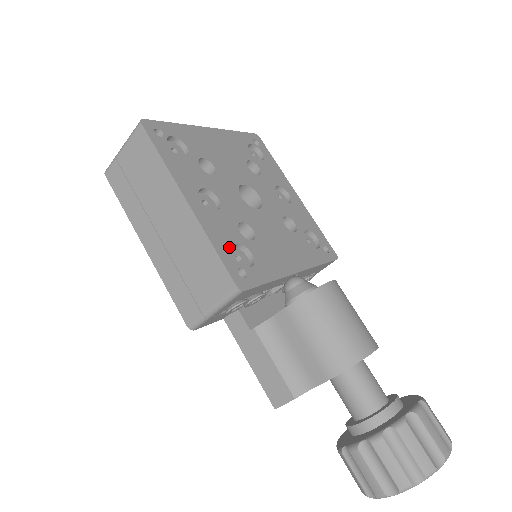
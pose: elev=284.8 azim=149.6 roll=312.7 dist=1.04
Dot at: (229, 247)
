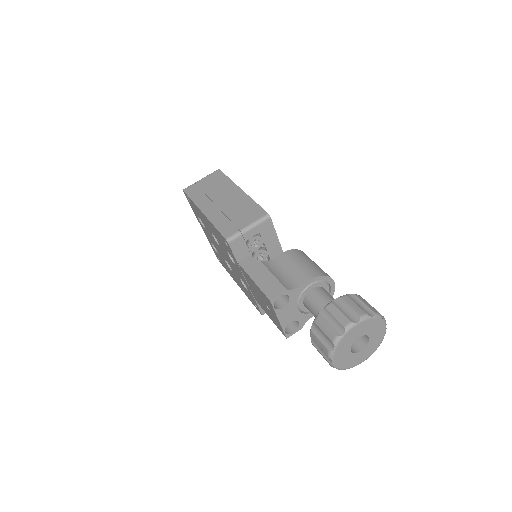
Dot at: occluded
